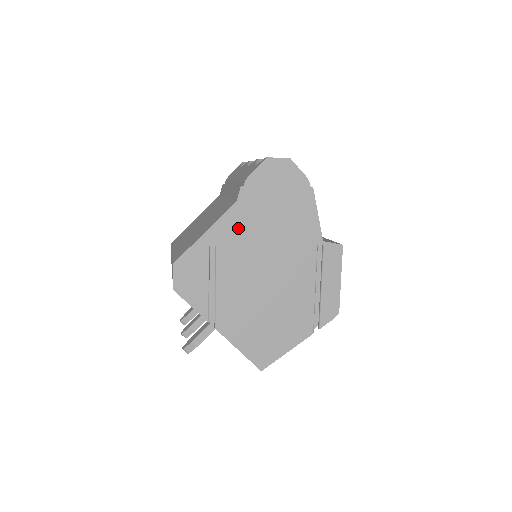
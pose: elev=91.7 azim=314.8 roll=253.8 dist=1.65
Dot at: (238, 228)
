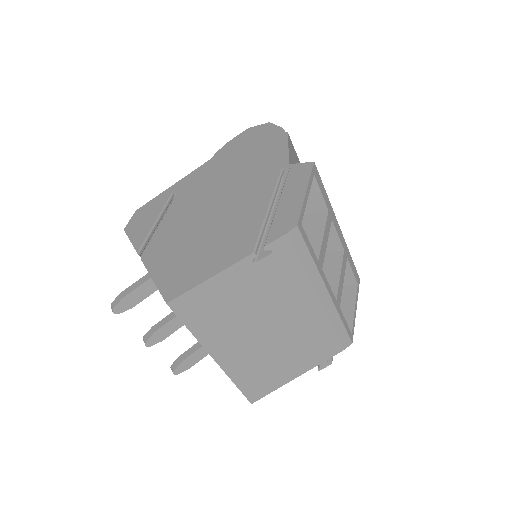
Dot at: (204, 175)
